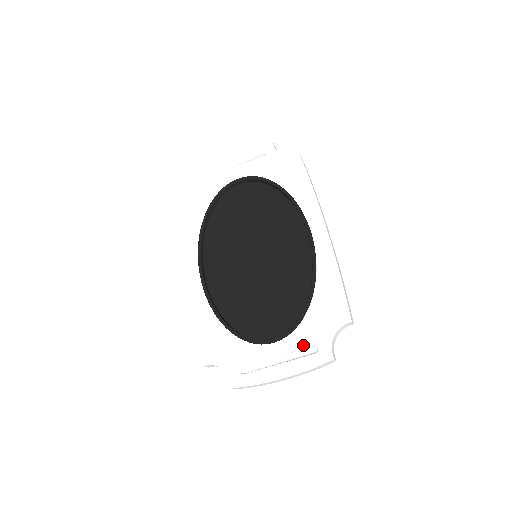
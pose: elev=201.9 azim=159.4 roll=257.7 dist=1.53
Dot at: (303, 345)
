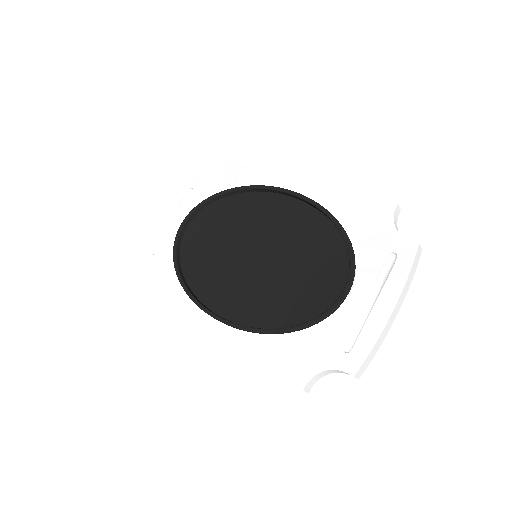
Dot at: (378, 265)
